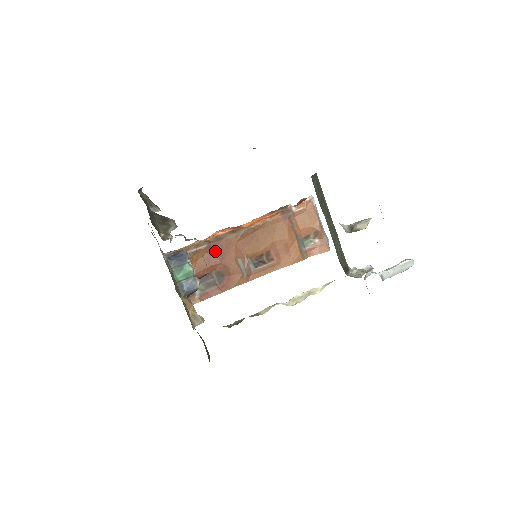
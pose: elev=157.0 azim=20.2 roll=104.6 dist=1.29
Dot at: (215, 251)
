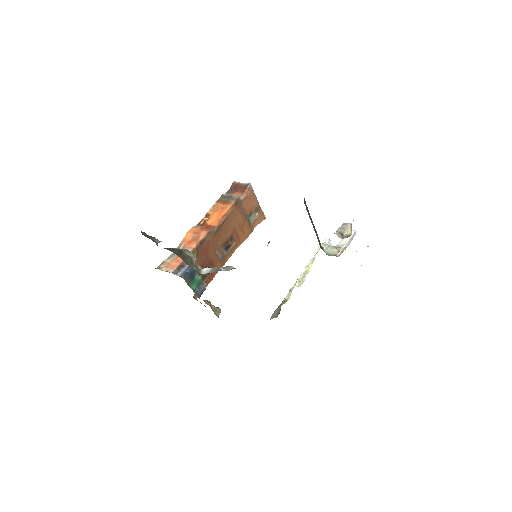
Dot at: (202, 253)
